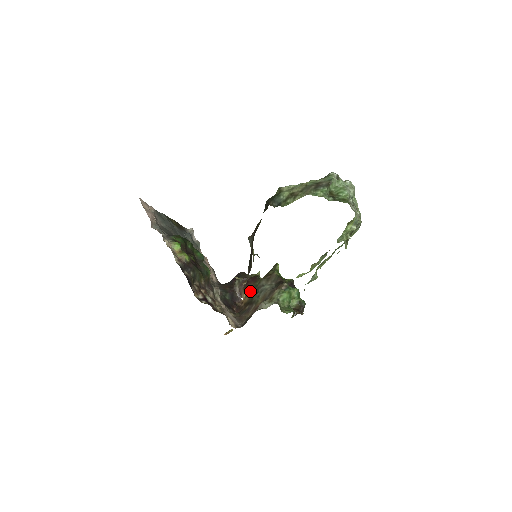
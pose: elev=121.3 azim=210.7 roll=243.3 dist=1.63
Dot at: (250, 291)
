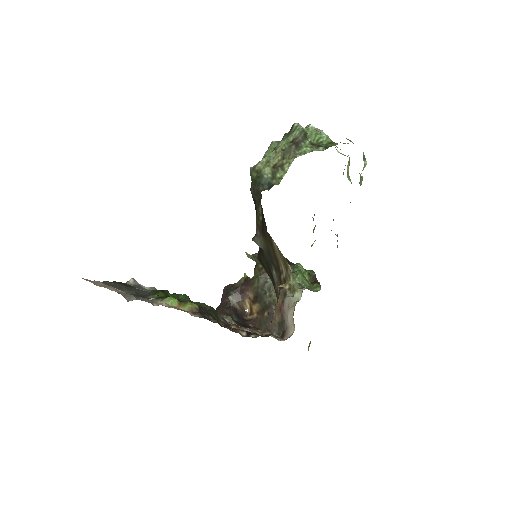
Dot at: (253, 297)
